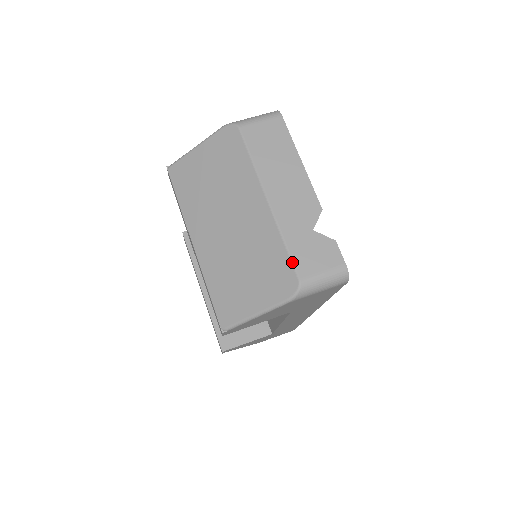
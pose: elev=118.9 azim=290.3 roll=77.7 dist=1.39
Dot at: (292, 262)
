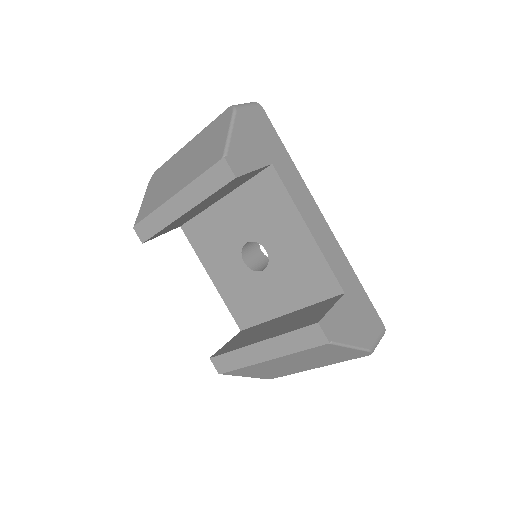
Dot at: (220, 115)
